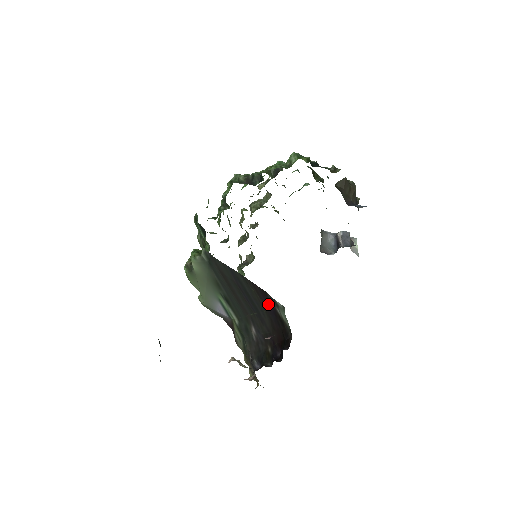
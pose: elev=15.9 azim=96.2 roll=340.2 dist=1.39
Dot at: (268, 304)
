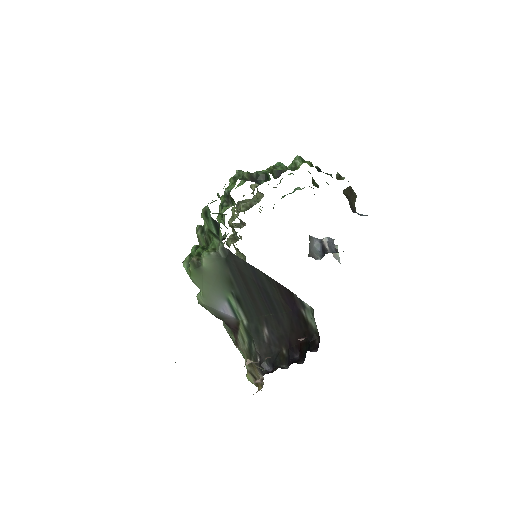
Dot at: (291, 305)
